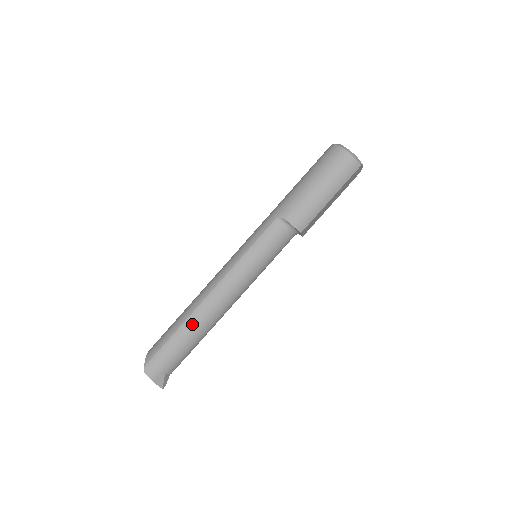
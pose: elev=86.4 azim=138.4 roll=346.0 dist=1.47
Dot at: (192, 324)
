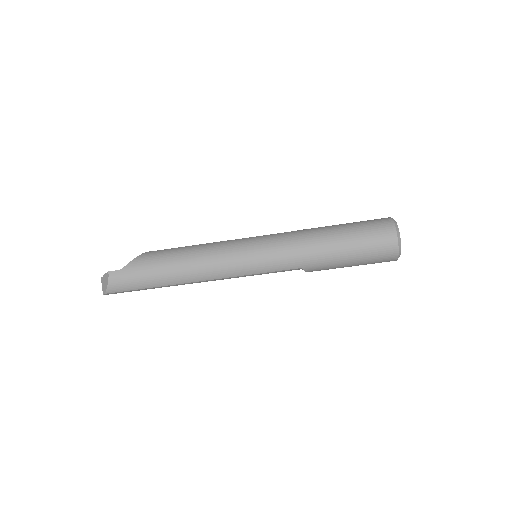
Dot at: occluded
